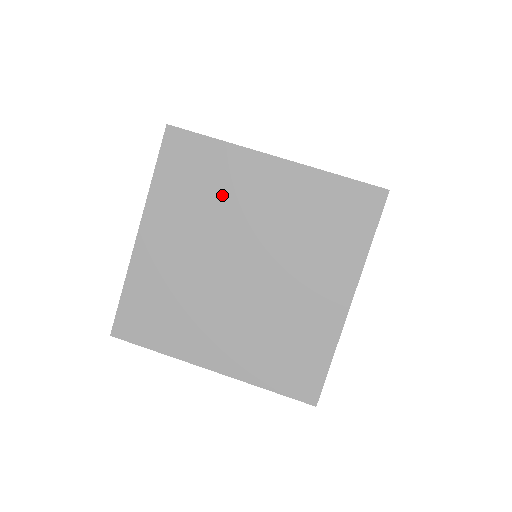
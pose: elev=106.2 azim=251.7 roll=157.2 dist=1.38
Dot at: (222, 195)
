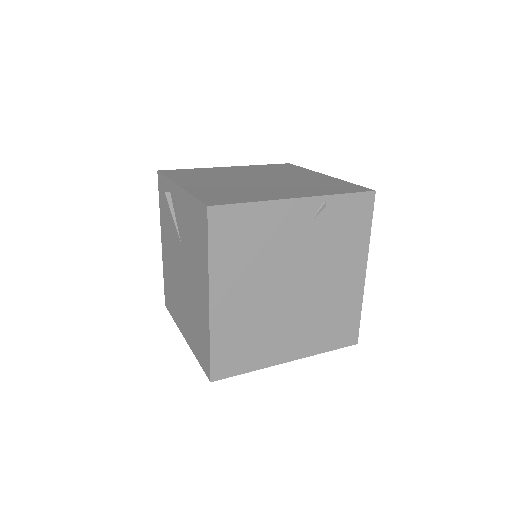
Dot at: (215, 174)
